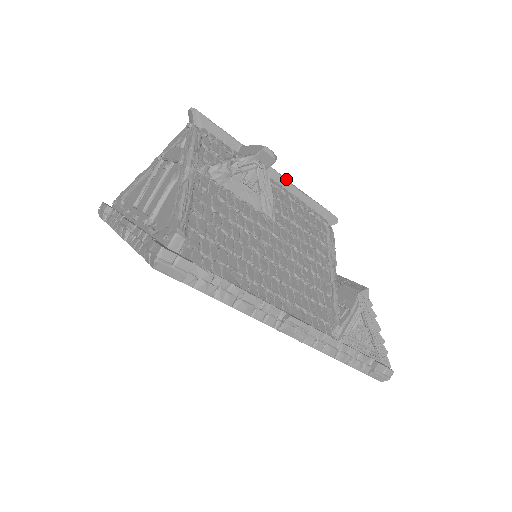
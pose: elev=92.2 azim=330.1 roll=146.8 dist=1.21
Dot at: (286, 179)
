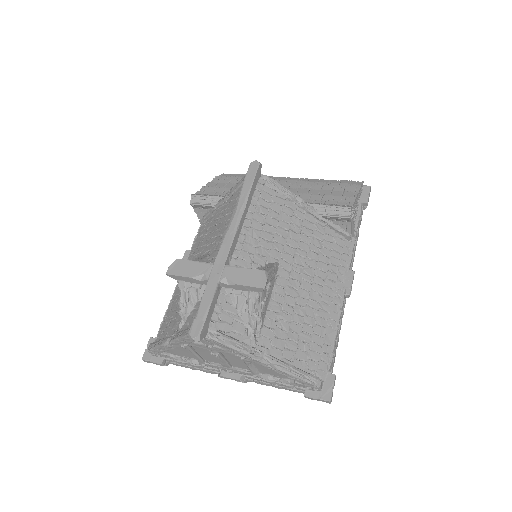
Dot at: (237, 227)
